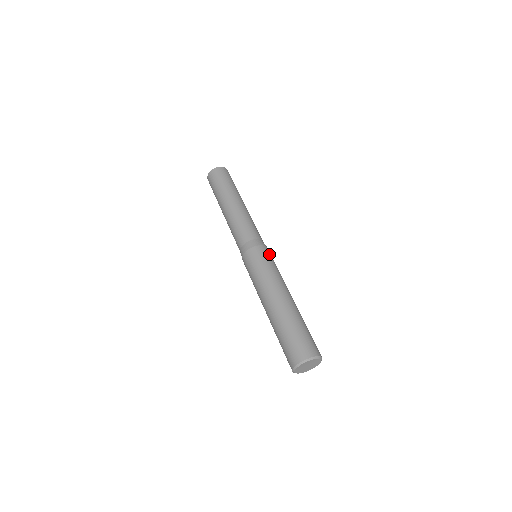
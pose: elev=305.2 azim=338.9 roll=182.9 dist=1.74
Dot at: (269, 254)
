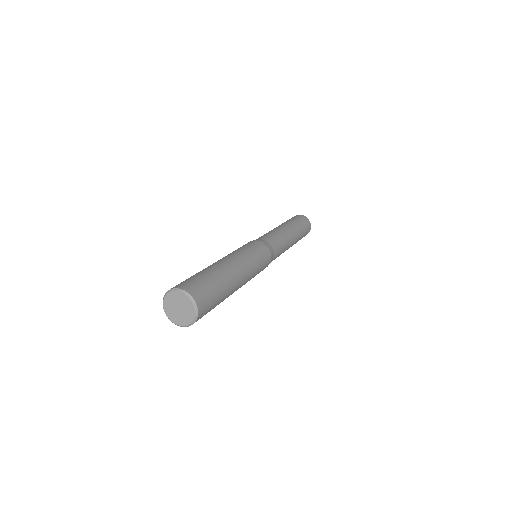
Dot at: (266, 260)
